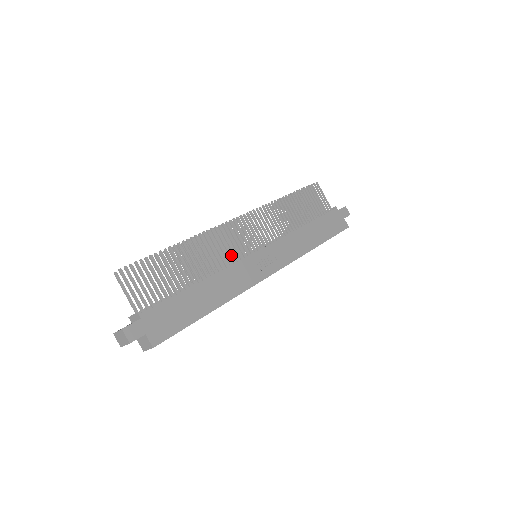
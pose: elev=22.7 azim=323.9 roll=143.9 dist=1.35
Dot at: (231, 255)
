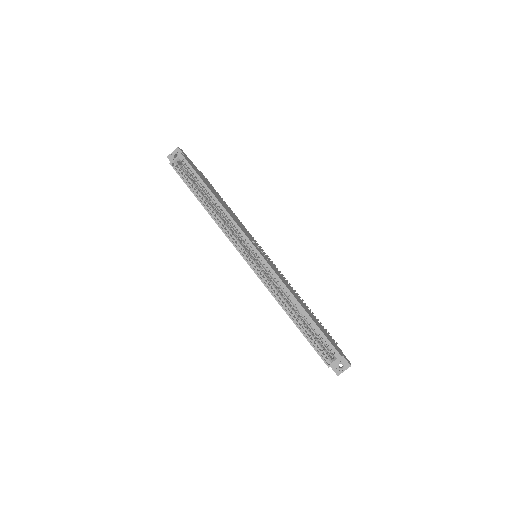
Dot at: occluded
